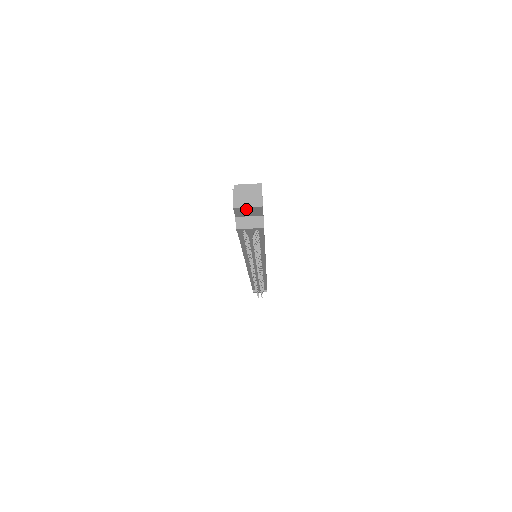
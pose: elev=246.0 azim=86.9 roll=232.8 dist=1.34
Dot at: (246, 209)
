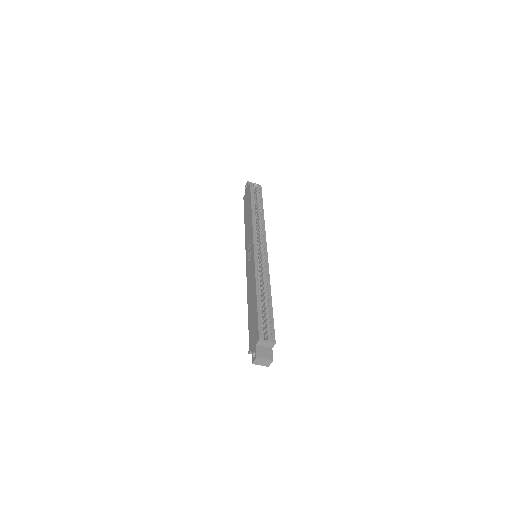
Dot at: (259, 362)
